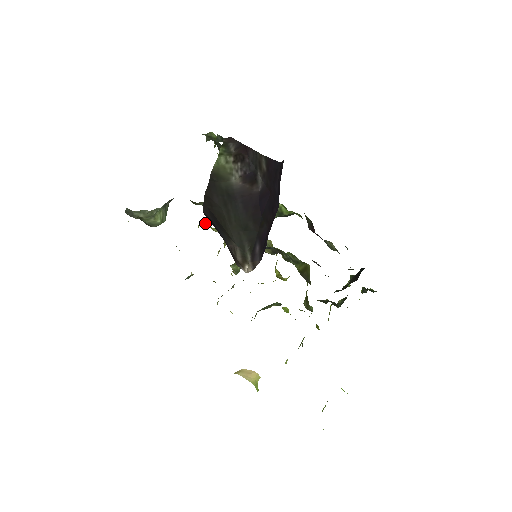
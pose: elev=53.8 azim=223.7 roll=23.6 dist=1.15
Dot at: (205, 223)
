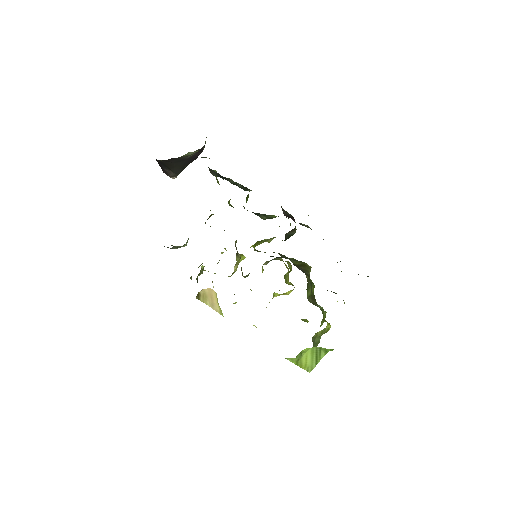
Dot at: (225, 249)
